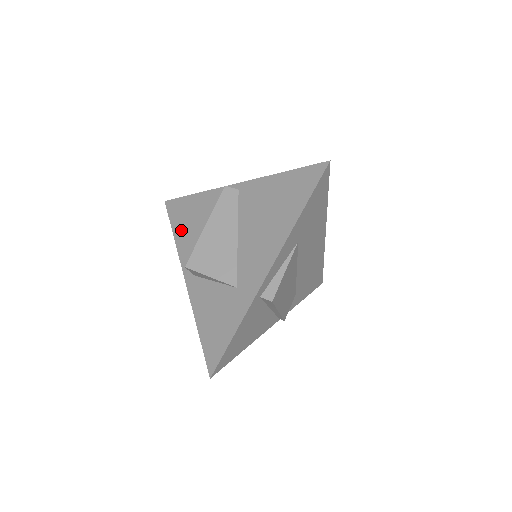
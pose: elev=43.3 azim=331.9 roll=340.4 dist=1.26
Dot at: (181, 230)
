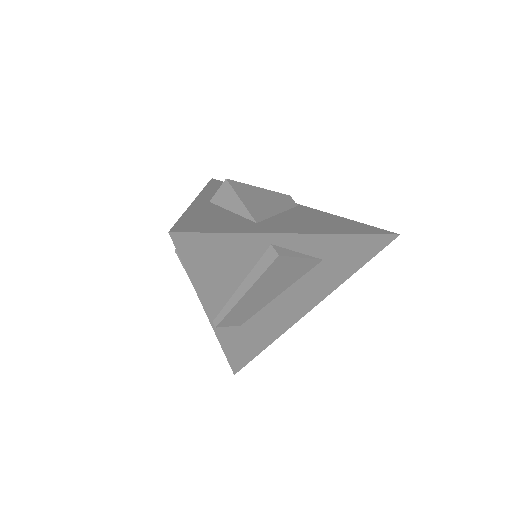
Dot at: (217, 189)
